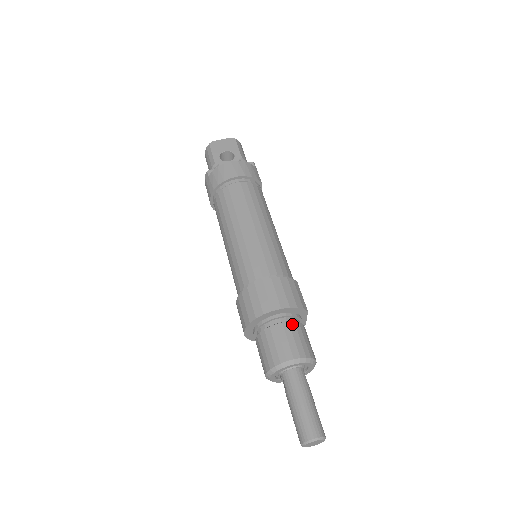
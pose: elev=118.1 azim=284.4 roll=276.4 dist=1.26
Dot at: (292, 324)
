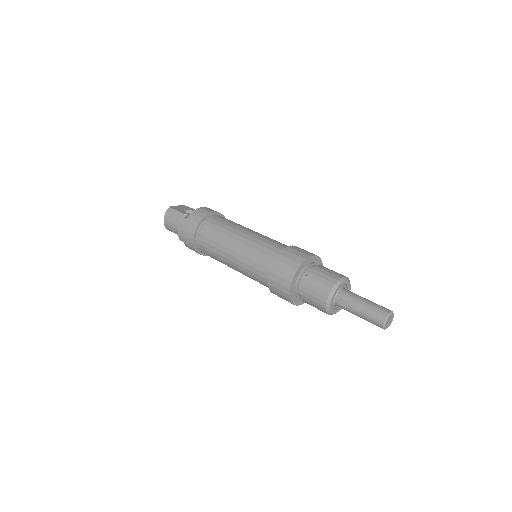
Dot at: occluded
